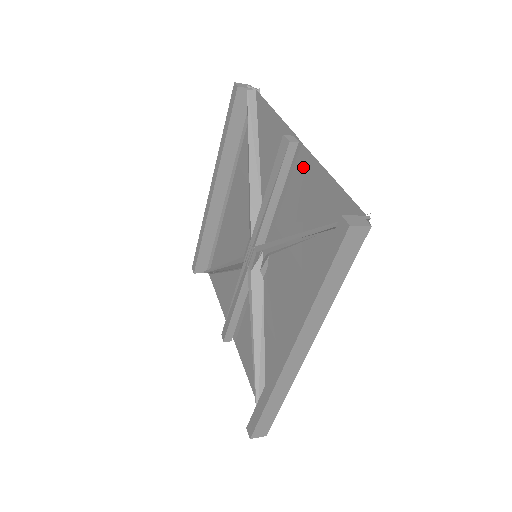
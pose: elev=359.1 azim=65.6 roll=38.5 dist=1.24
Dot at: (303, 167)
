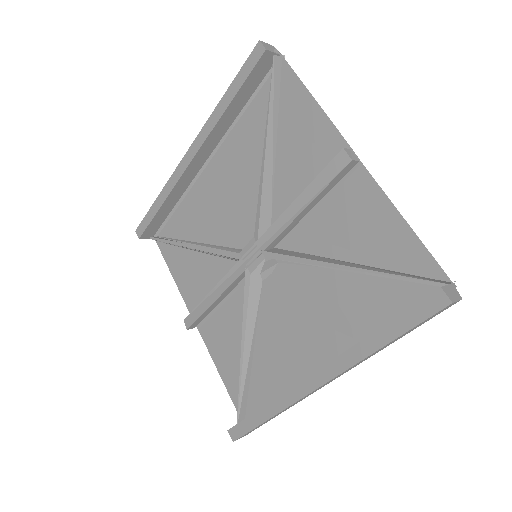
Dot at: (358, 190)
